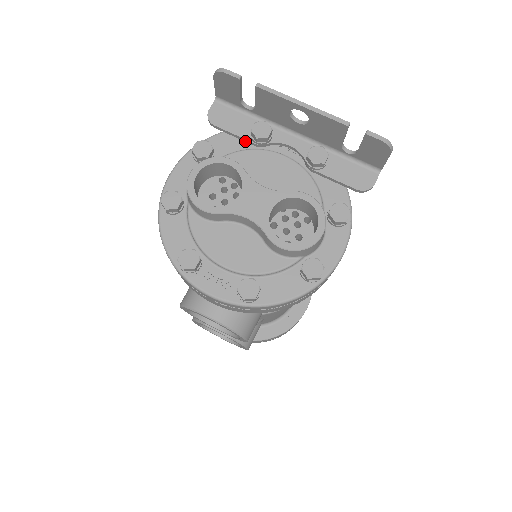
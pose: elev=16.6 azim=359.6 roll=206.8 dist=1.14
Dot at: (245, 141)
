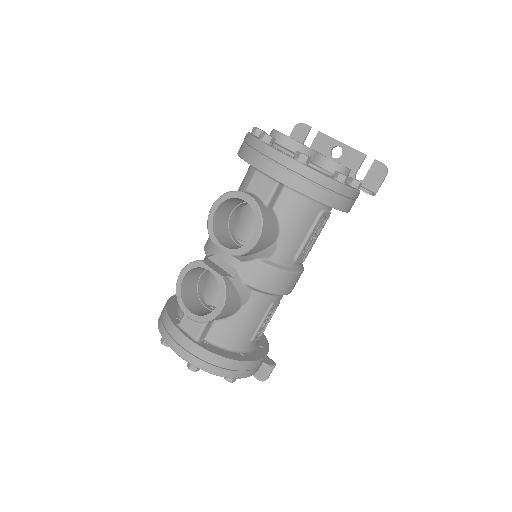
Dot at: occluded
